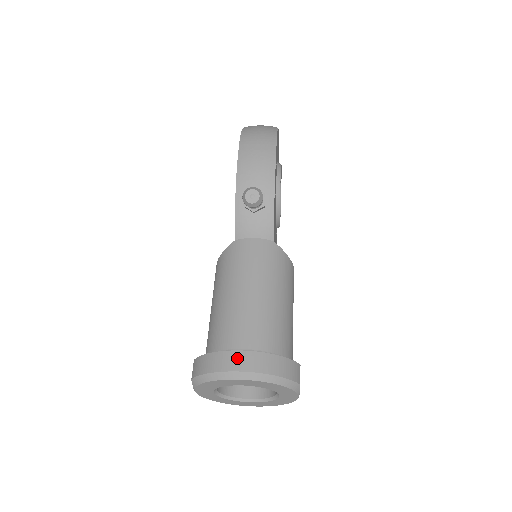
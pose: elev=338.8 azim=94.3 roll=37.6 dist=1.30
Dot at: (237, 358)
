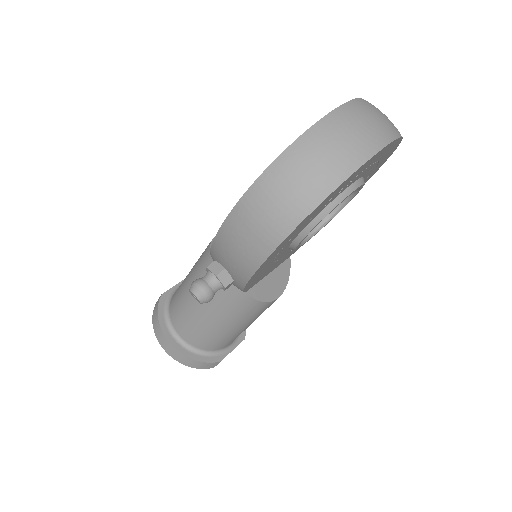
Dot at: (165, 342)
